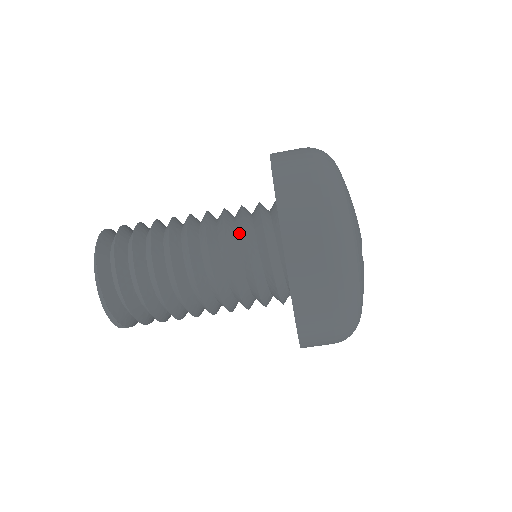
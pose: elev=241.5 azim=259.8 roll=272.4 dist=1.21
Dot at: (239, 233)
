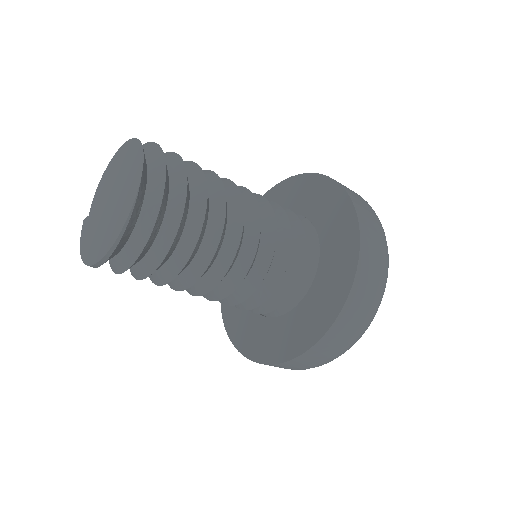
Dot at: (275, 270)
